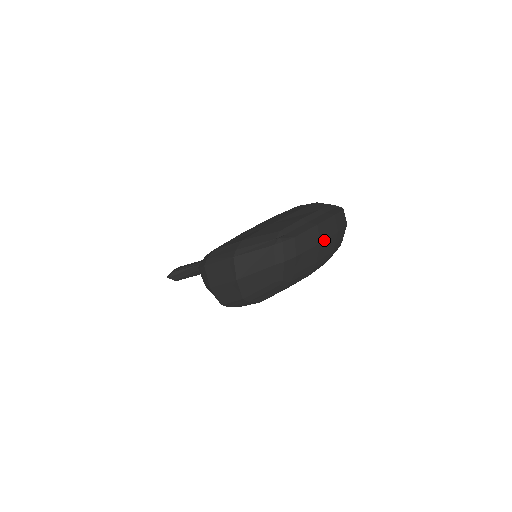
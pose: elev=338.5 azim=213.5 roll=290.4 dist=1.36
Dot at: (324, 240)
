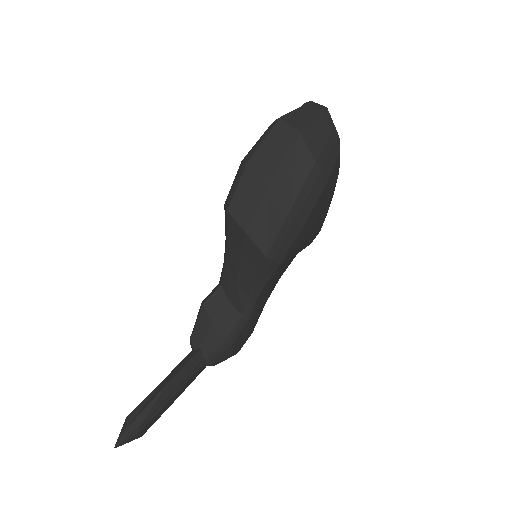
Dot at: occluded
